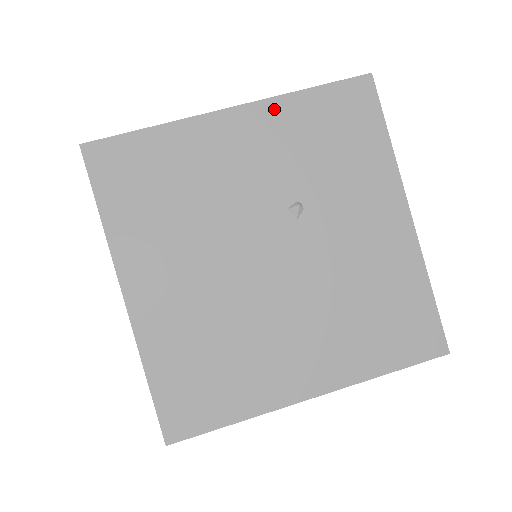
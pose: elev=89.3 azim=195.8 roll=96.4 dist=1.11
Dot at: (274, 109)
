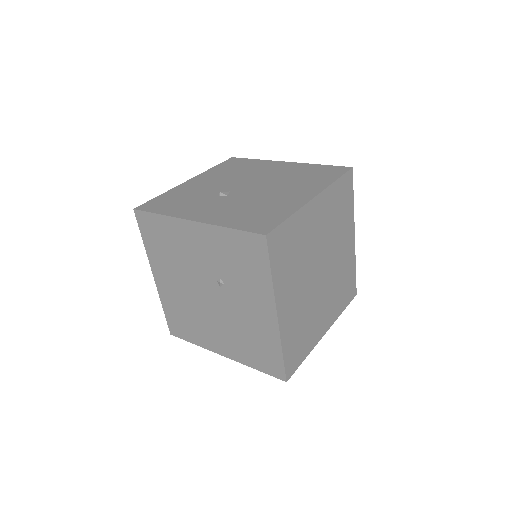
Dot at: (212, 231)
